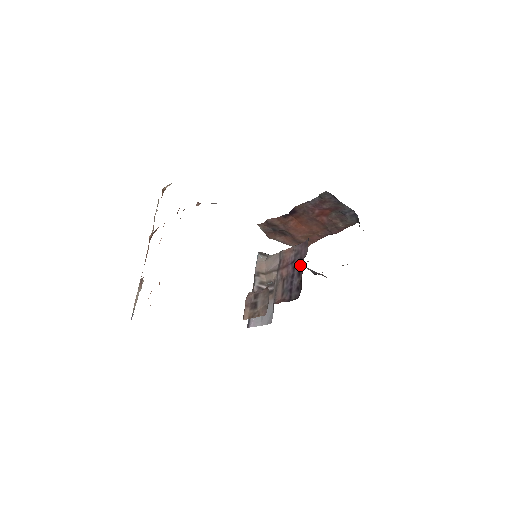
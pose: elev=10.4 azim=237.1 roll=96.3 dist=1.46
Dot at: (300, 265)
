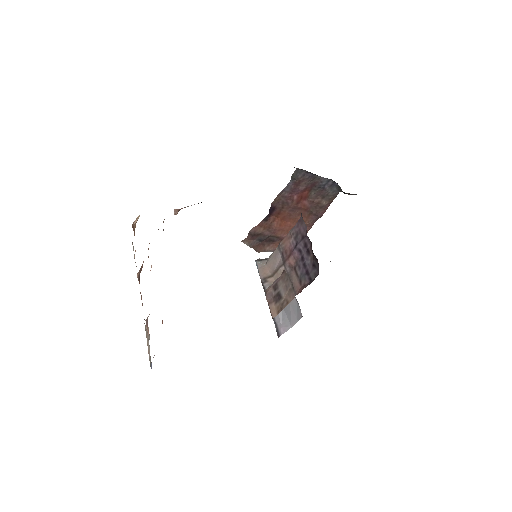
Dot at: (305, 243)
